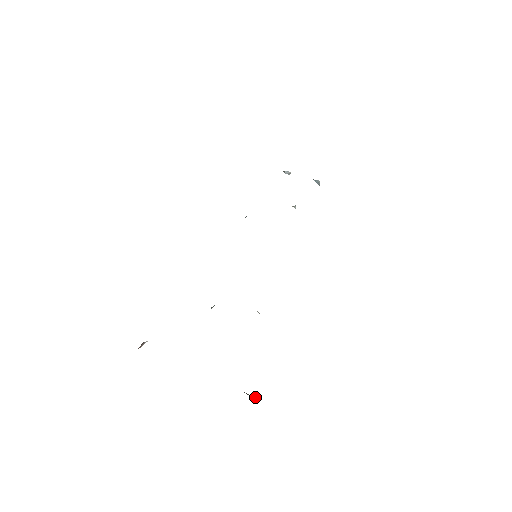
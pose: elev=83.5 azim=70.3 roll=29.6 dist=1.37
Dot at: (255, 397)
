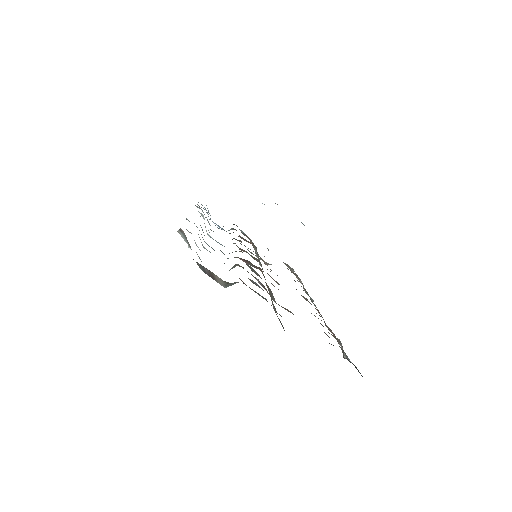
Dot at: occluded
